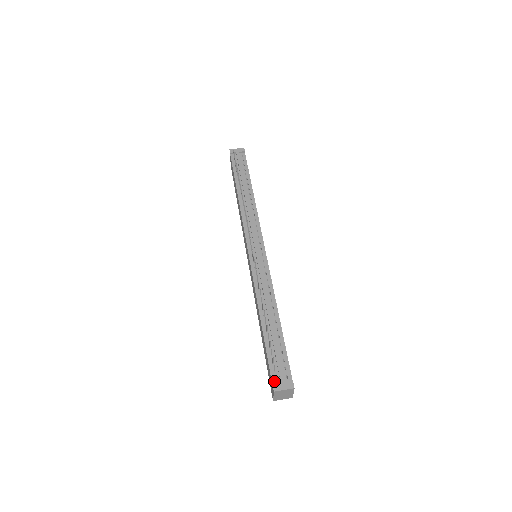
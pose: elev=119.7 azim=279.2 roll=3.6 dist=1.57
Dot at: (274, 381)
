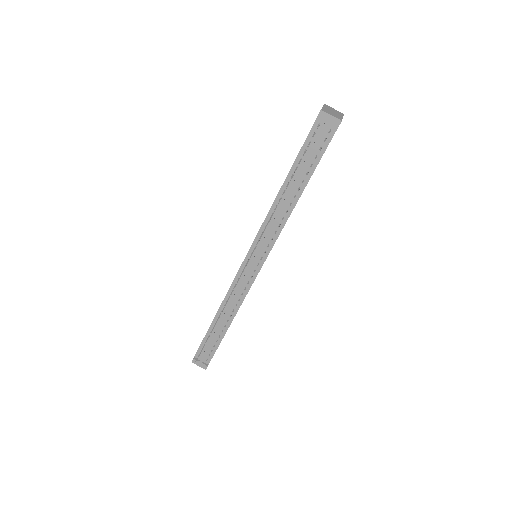
Dot at: (197, 356)
